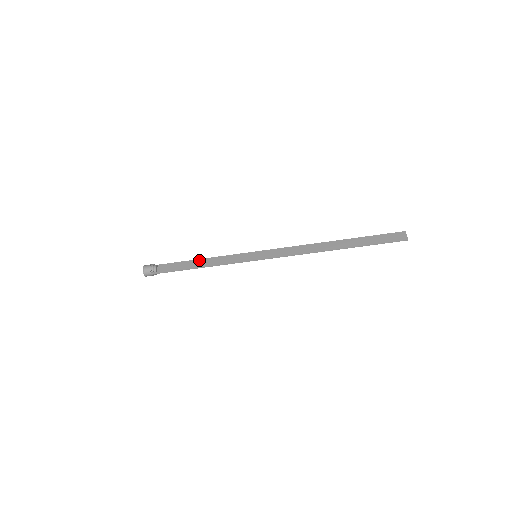
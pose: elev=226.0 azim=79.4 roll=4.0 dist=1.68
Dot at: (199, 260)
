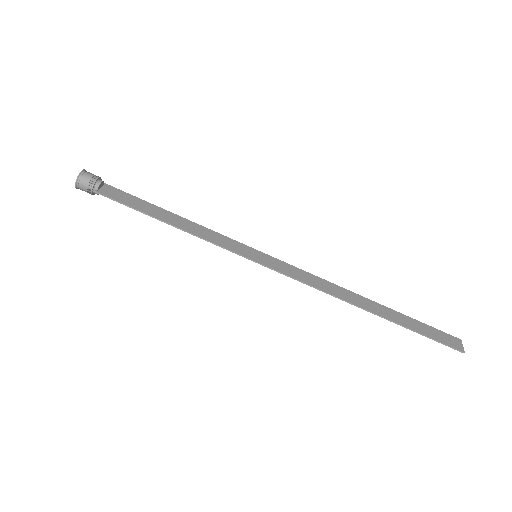
Dot at: (171, 213)
